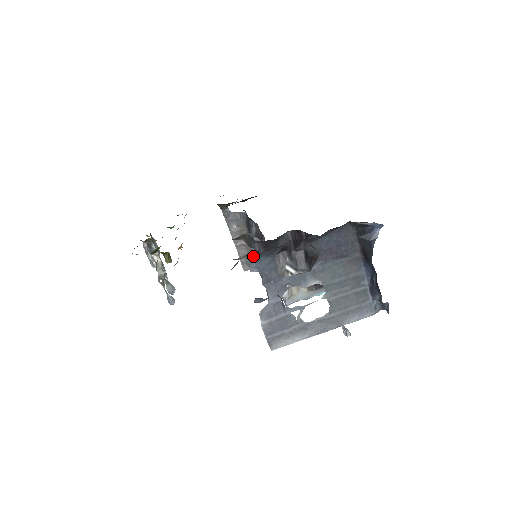
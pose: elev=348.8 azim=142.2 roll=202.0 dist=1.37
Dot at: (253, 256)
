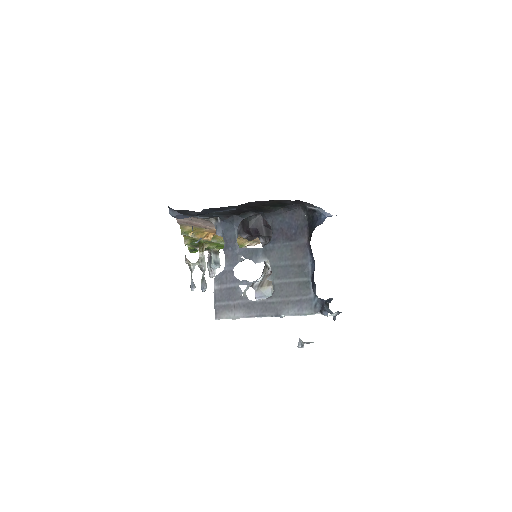
Dot at: (221, 221)
